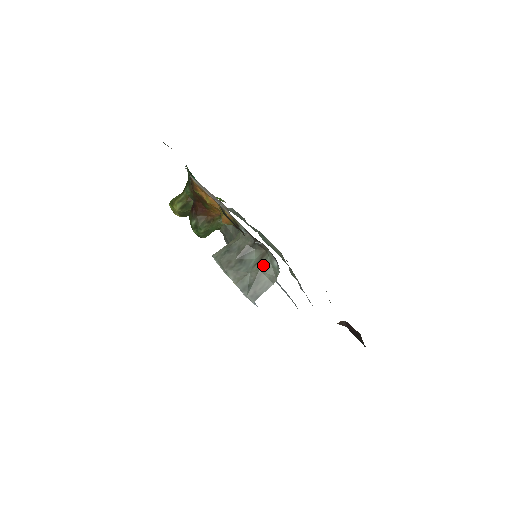
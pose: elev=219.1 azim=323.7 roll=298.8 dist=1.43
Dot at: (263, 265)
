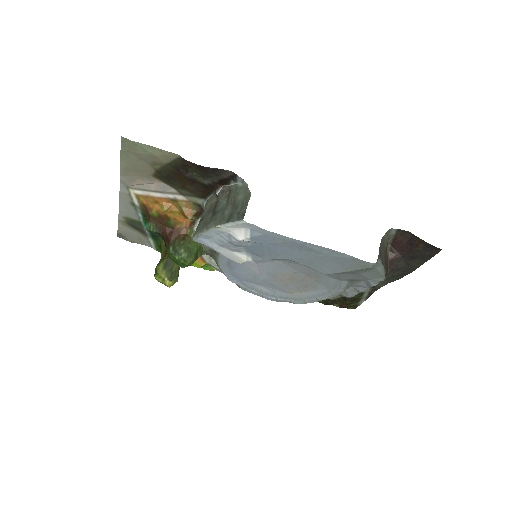
Dot at: (232, 196)
